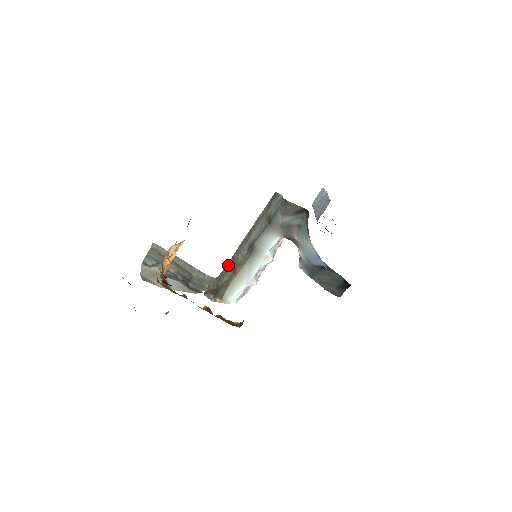
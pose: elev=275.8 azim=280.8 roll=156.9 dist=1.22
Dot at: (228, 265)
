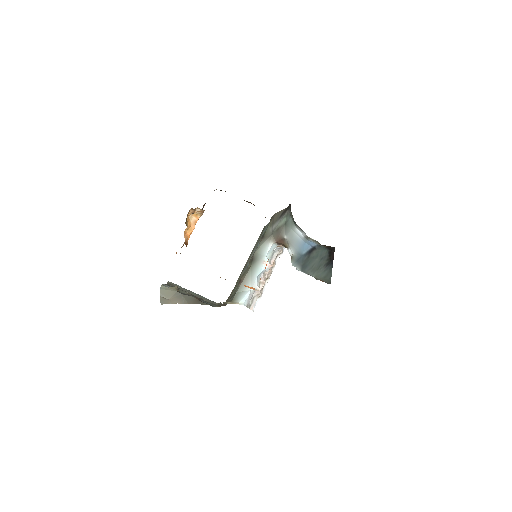
Dot at: (233, 289)
